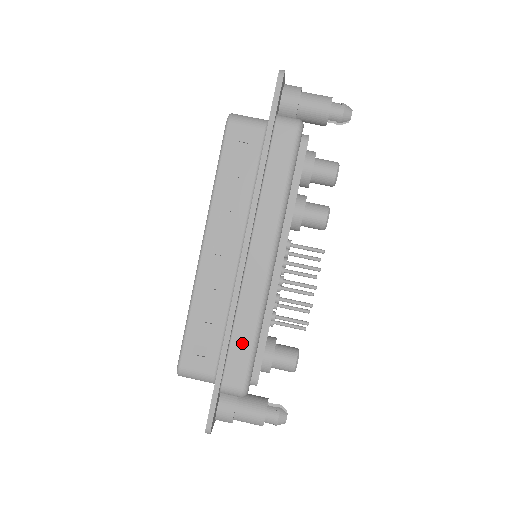
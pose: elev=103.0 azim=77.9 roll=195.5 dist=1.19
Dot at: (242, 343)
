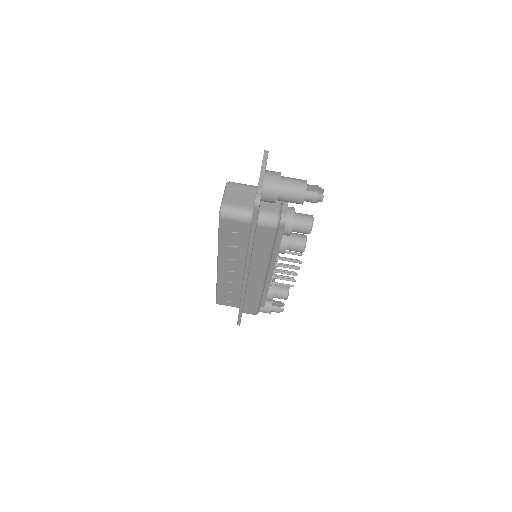
Dot at: (251, 302)
